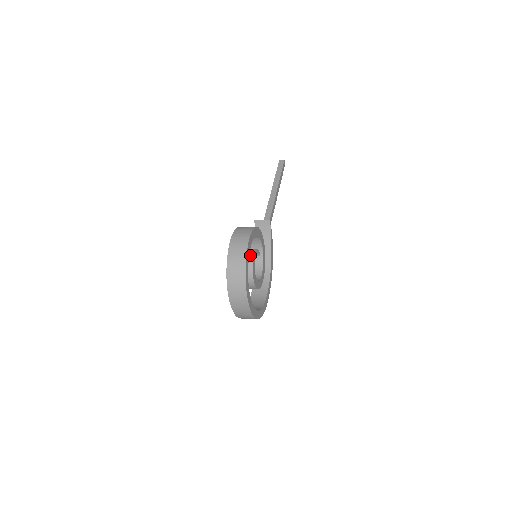
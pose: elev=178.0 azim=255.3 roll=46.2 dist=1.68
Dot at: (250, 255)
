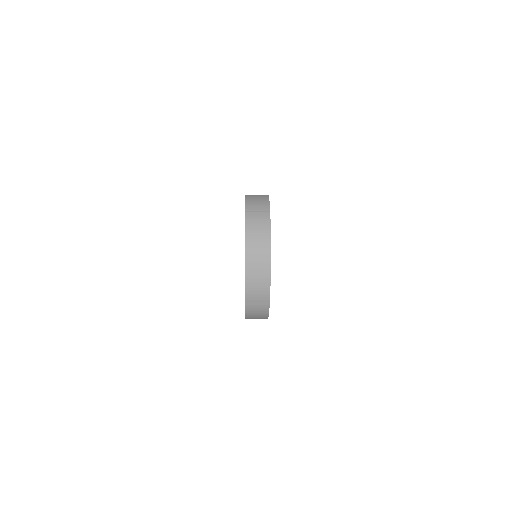
Dot at: occluded
